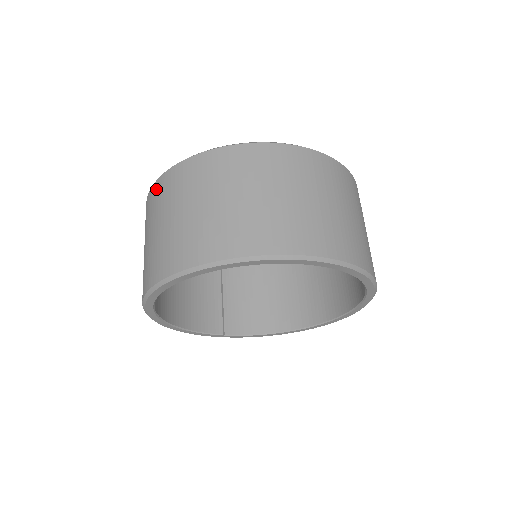
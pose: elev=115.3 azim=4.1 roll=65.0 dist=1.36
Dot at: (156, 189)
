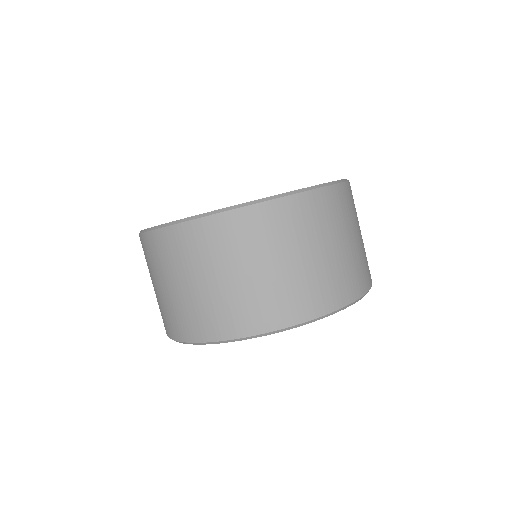
Dot at: (142, 244)
